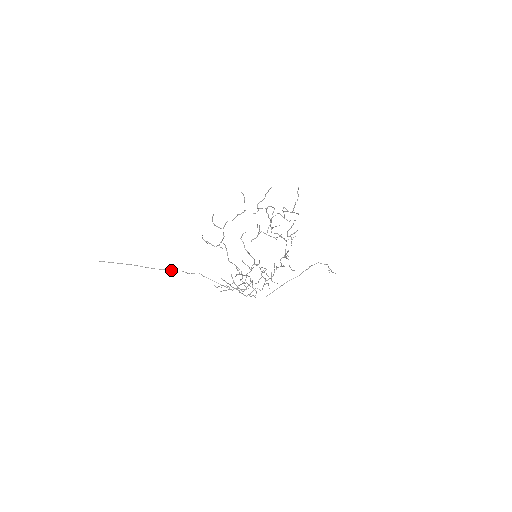
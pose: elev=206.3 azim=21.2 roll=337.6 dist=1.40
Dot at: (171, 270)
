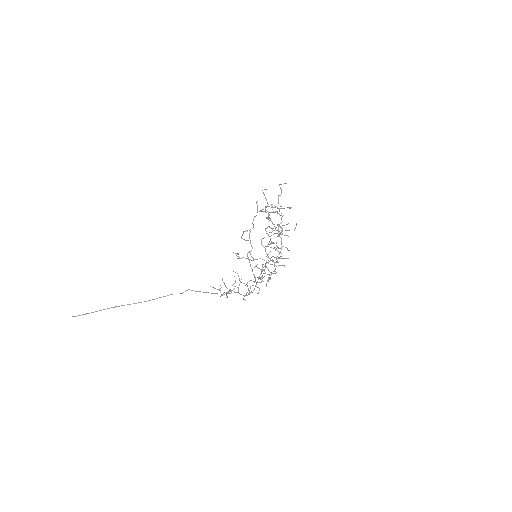
Dot at: occluded
